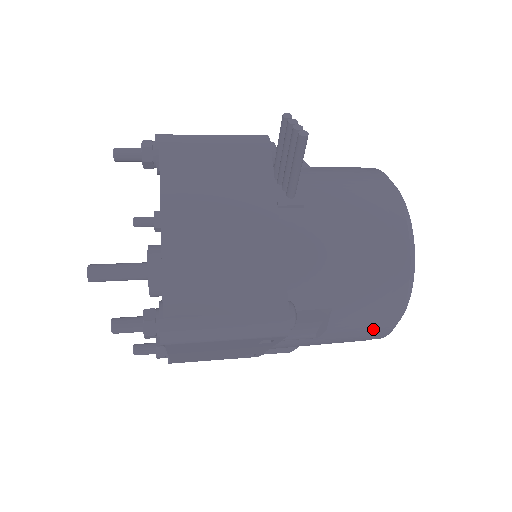
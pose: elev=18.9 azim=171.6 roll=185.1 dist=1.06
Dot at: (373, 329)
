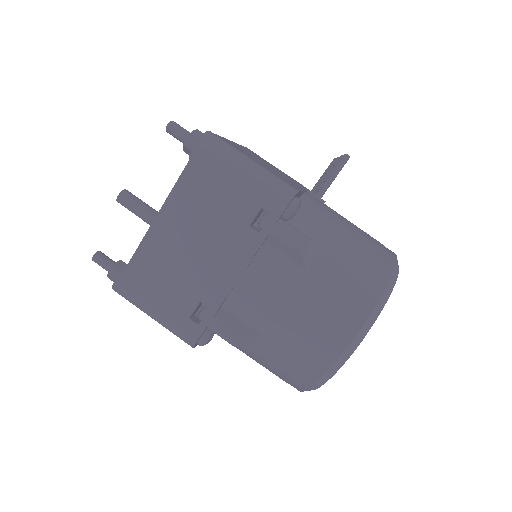
Dot at: (346, 306)
